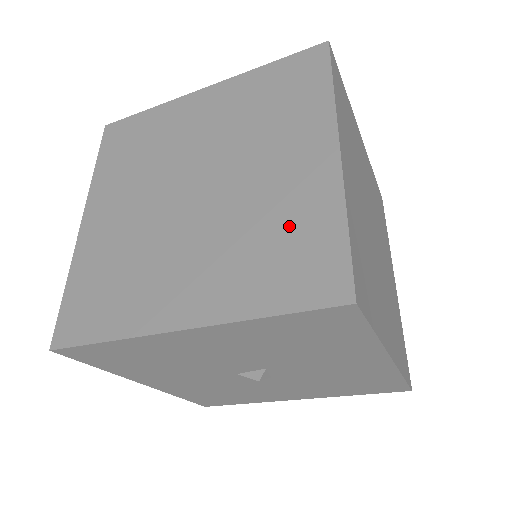
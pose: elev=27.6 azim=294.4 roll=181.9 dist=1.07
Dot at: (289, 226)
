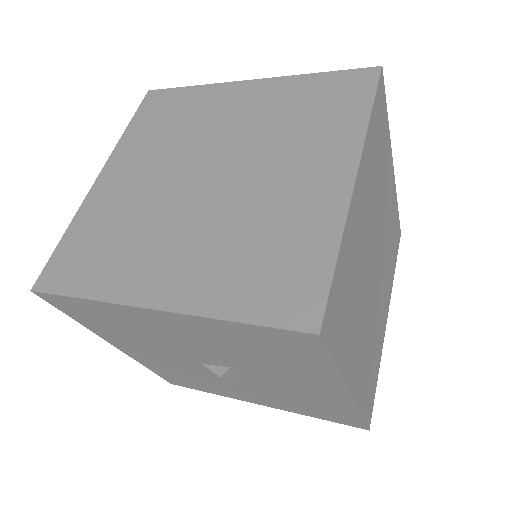
Dot at: (283, 239)
